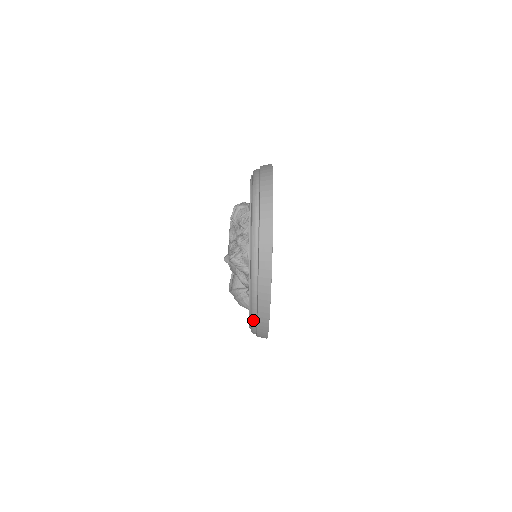
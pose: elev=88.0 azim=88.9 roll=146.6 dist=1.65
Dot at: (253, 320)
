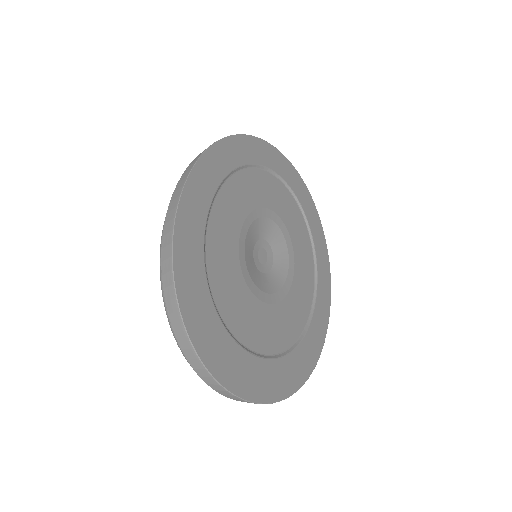
Dot at: occluded
